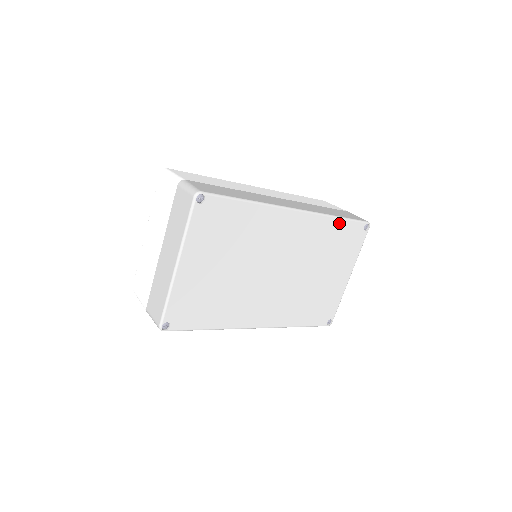
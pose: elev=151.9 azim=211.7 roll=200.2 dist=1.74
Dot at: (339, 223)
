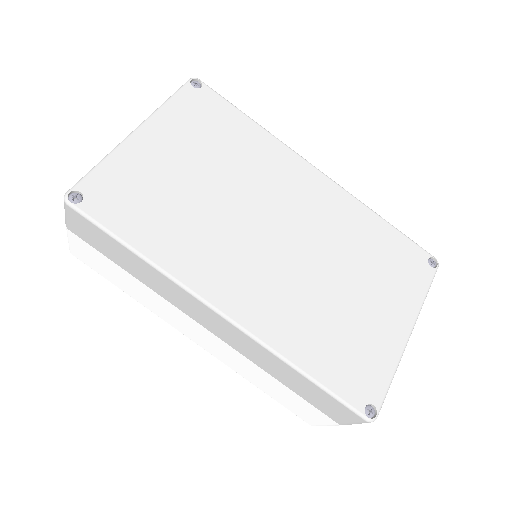
Dot at: (384, 227)
